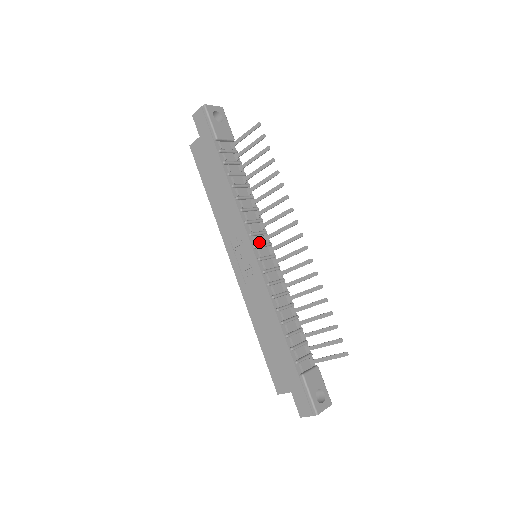
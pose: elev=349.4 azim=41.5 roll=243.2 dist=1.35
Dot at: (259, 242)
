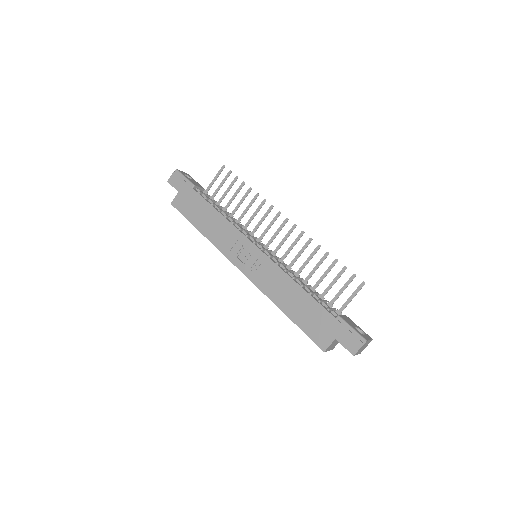
Dot at: occluded
